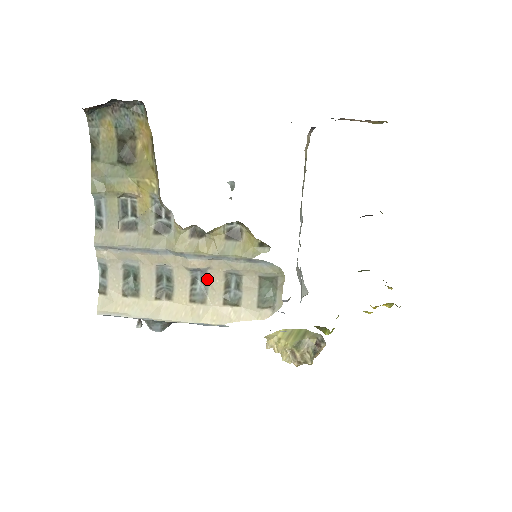
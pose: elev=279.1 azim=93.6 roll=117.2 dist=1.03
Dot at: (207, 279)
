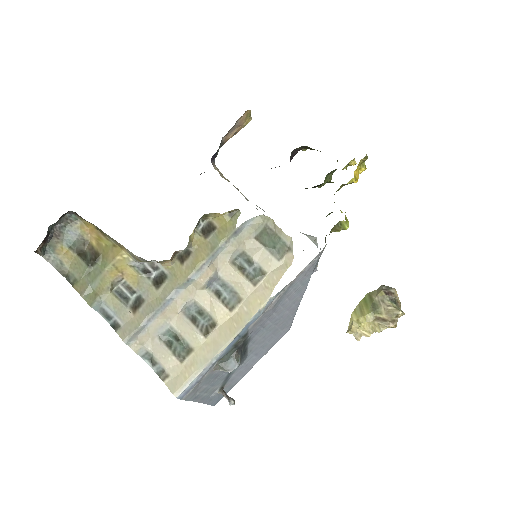
Dot at: (224, 281)
